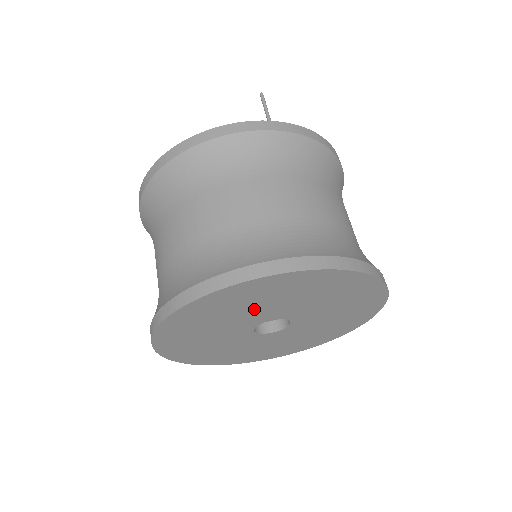
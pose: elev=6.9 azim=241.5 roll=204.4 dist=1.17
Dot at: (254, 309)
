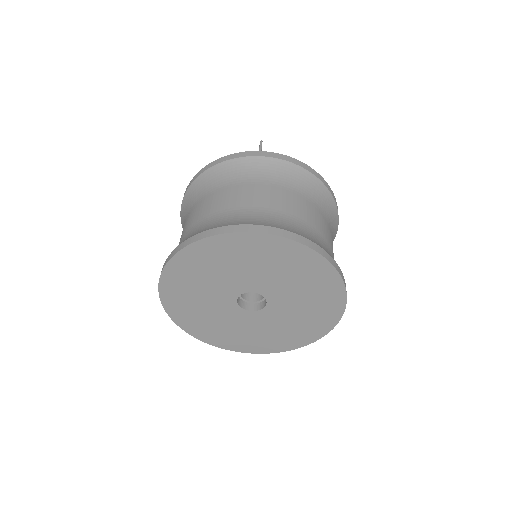
Dot at: (217, 279)
